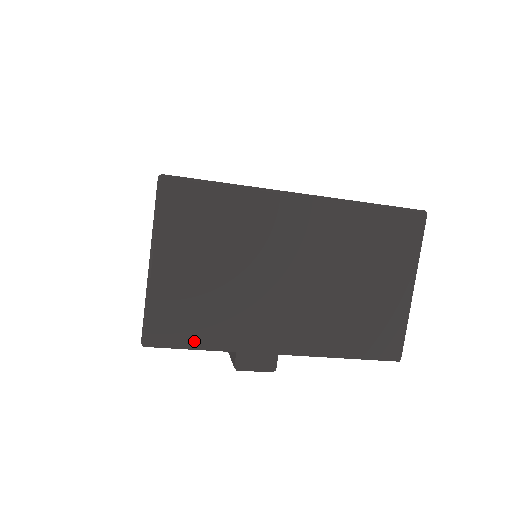
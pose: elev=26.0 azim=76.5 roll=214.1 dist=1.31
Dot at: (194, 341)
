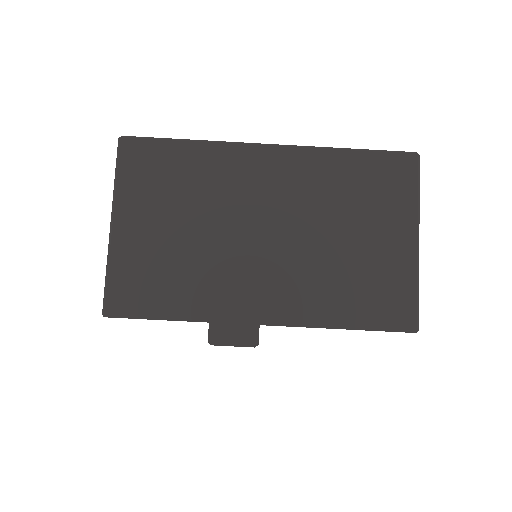
Dot at: (160, 310)
